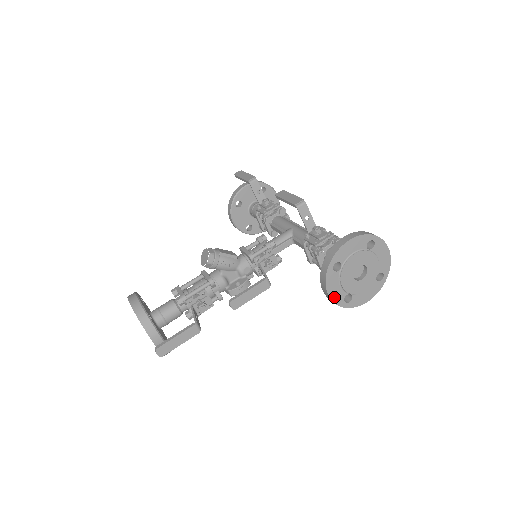
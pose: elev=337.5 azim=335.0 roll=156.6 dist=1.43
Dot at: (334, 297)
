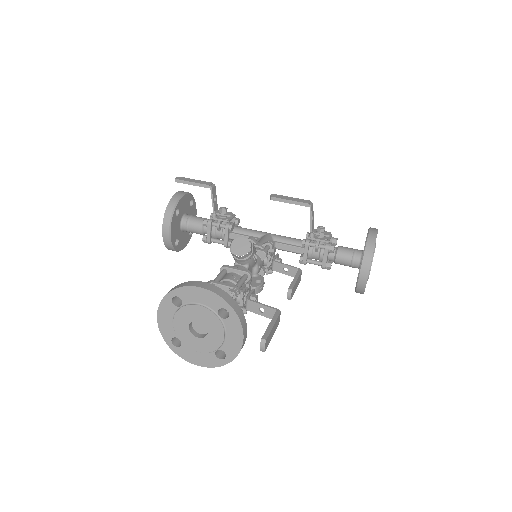
Dot at: occluded
